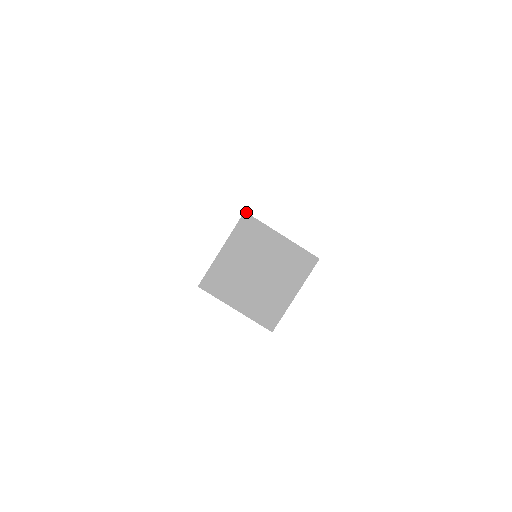
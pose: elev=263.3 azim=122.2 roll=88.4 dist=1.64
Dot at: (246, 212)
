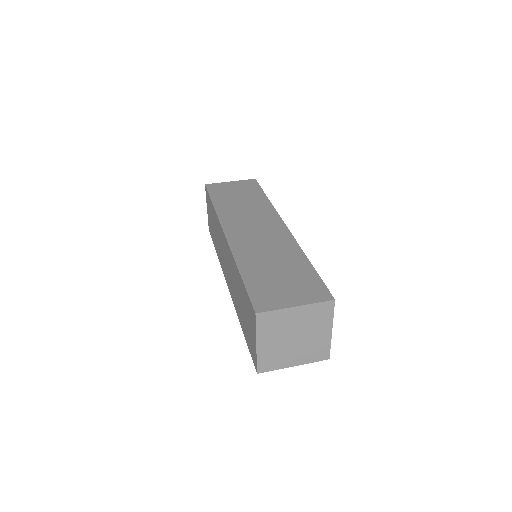
Dot at: occluded
